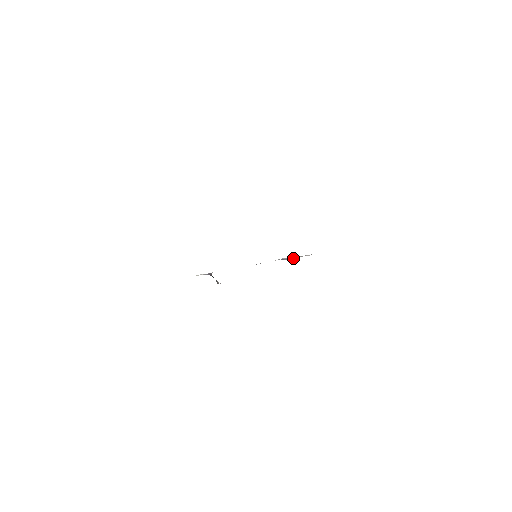
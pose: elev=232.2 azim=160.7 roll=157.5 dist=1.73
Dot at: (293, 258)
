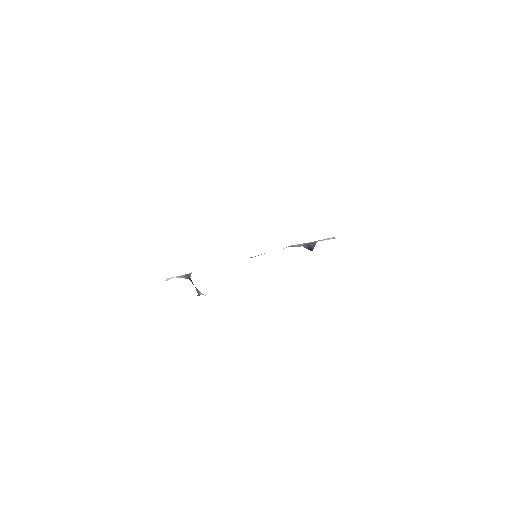
Dot at: (308, 244)
